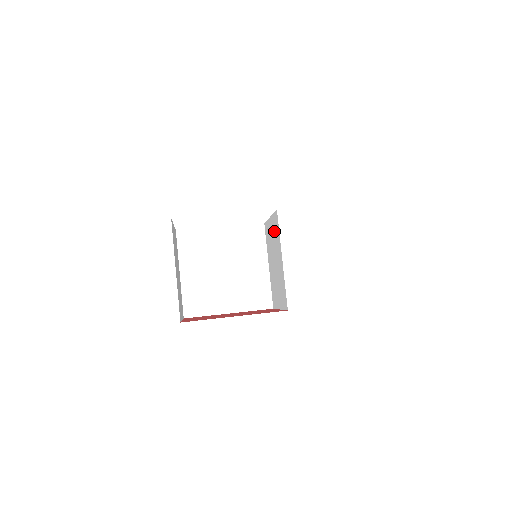
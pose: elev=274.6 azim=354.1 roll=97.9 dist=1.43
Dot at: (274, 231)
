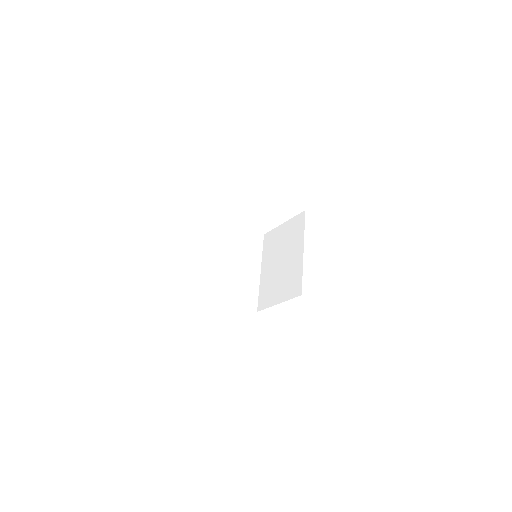
Dot at: (291, 231)
